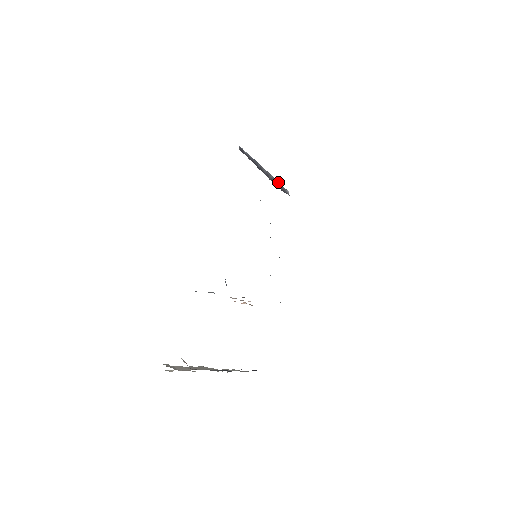
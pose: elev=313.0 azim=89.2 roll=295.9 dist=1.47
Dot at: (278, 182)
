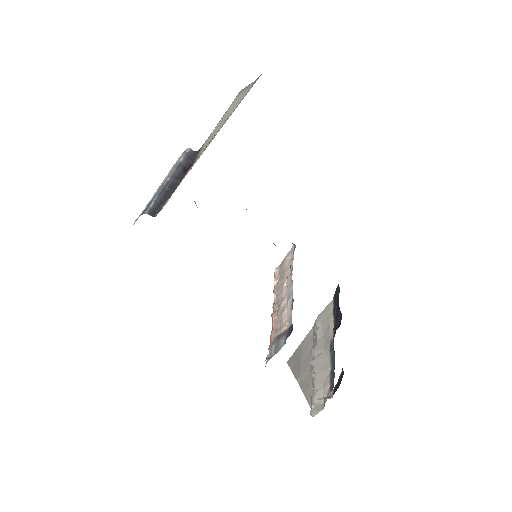
Dot at: (181, 162)
